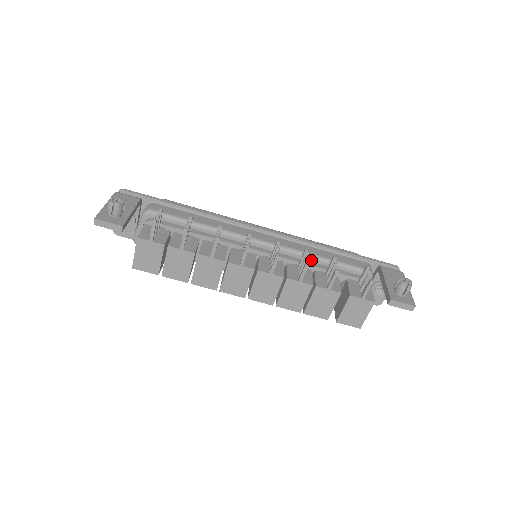
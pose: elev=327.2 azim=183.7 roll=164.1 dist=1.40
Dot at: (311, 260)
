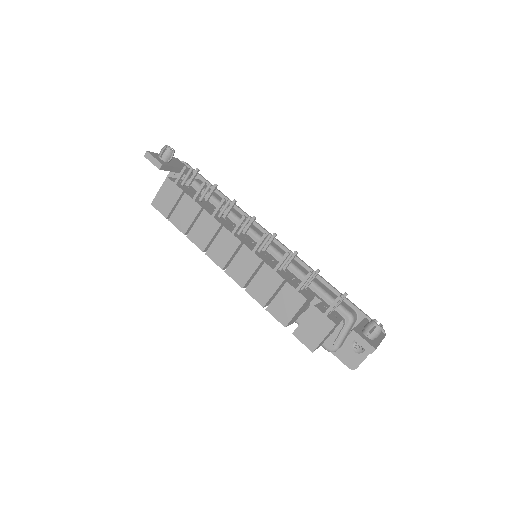
Dot at: (301, 277)
